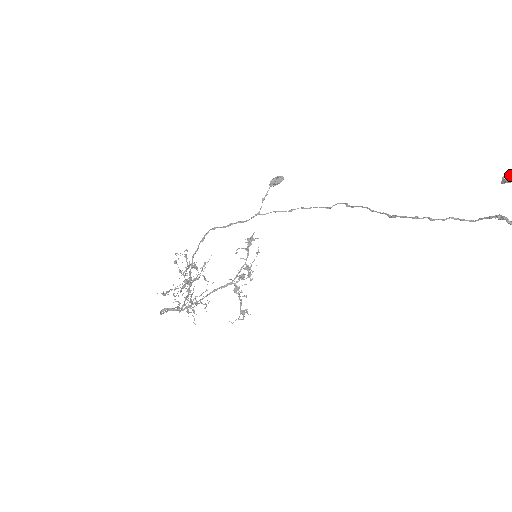
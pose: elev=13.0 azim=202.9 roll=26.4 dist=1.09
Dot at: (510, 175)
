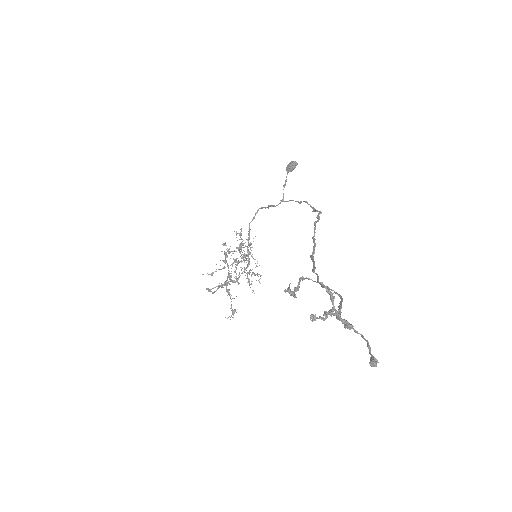
Dot at: (310, 279)
